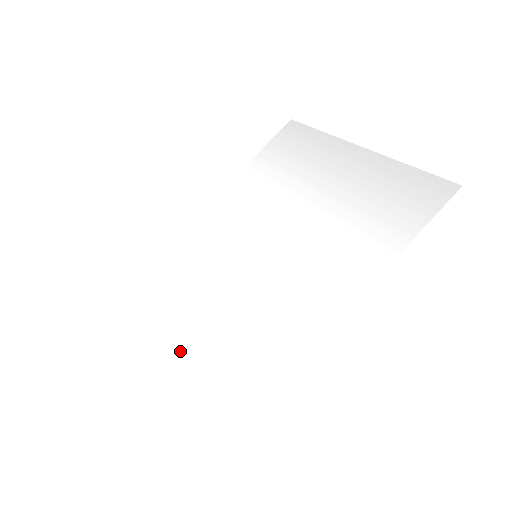
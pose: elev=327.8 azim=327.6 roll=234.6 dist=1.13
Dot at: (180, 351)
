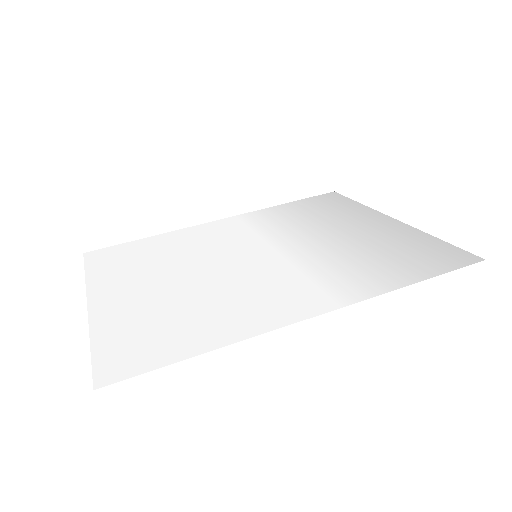
Dot at: (134, 297)
